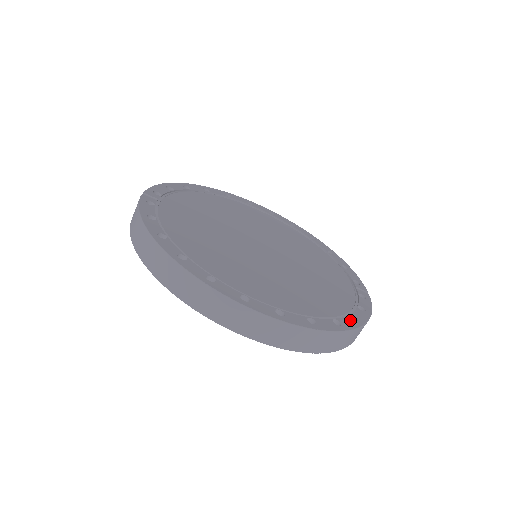
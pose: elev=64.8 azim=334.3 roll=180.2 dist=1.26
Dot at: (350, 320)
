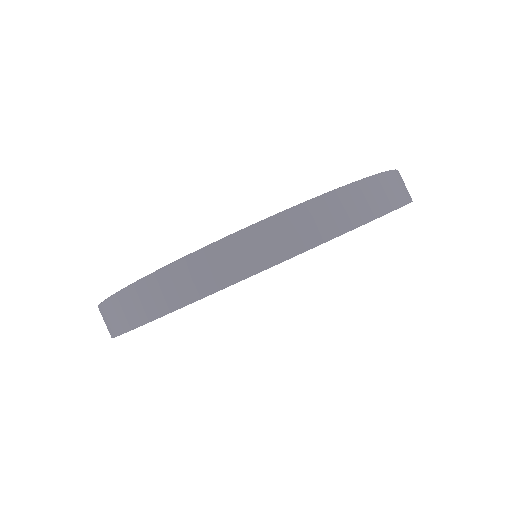
Dot at: occluded
